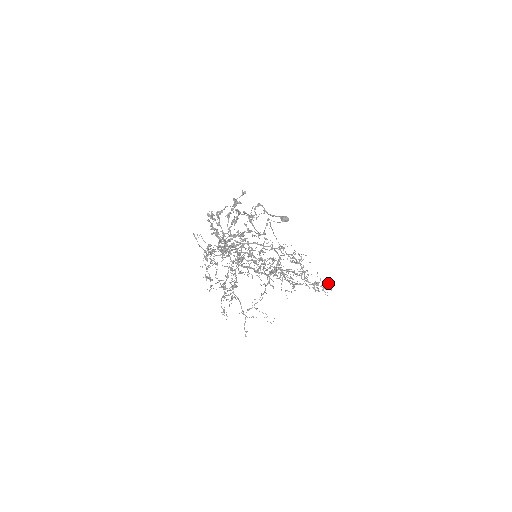
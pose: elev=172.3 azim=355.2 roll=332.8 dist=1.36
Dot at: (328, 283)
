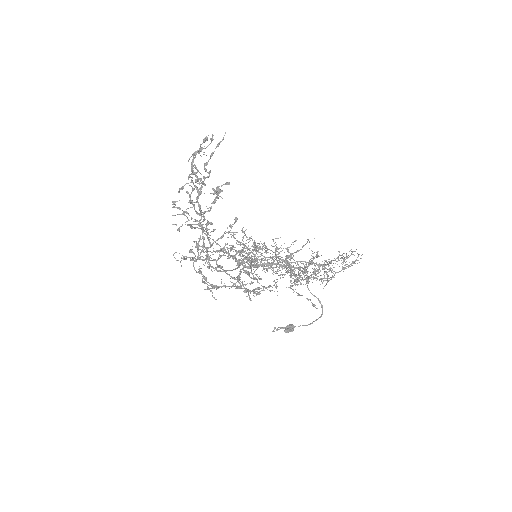
Dot at: occluded
